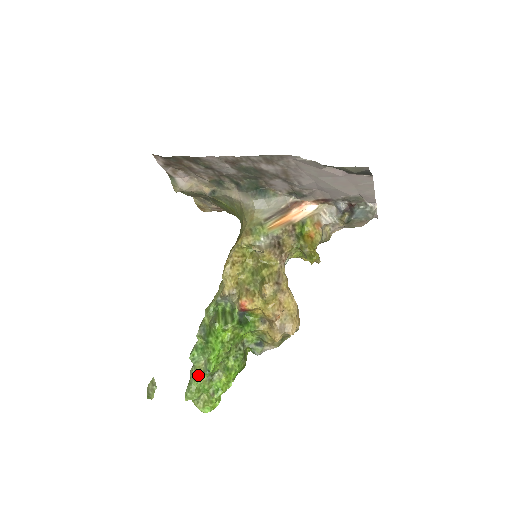
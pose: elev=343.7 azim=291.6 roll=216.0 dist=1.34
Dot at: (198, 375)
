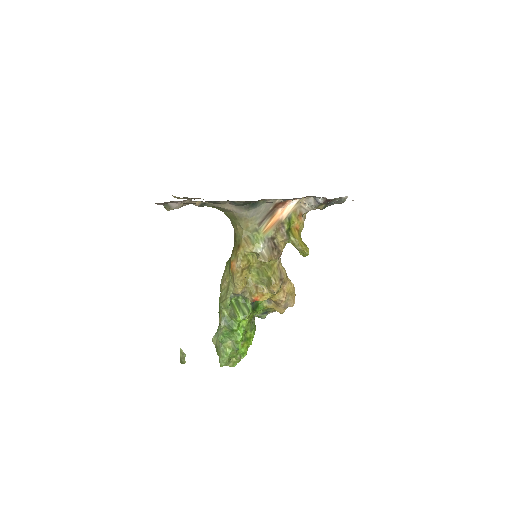
Dot at: (228, 351)
